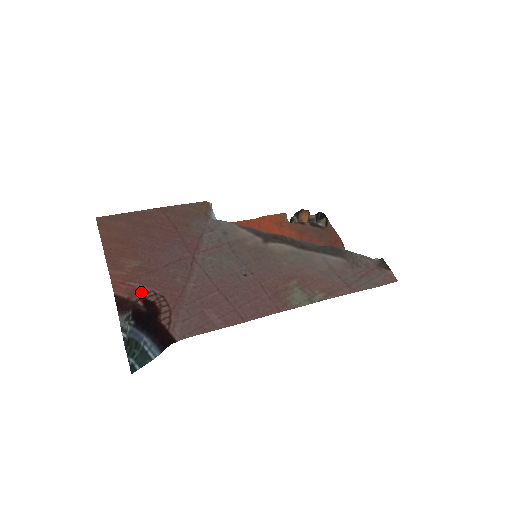
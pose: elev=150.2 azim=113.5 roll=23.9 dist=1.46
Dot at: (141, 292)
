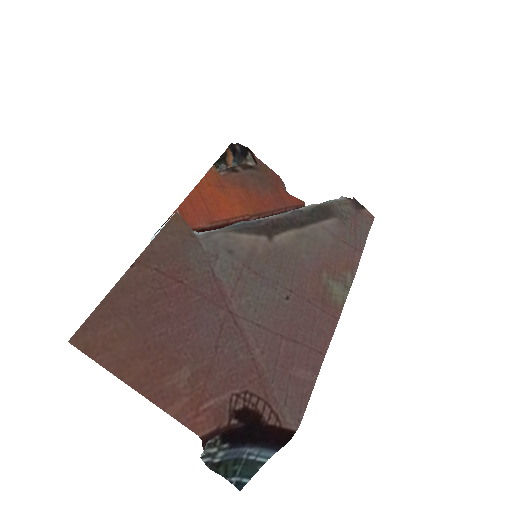
Dot at: (224, 407)
